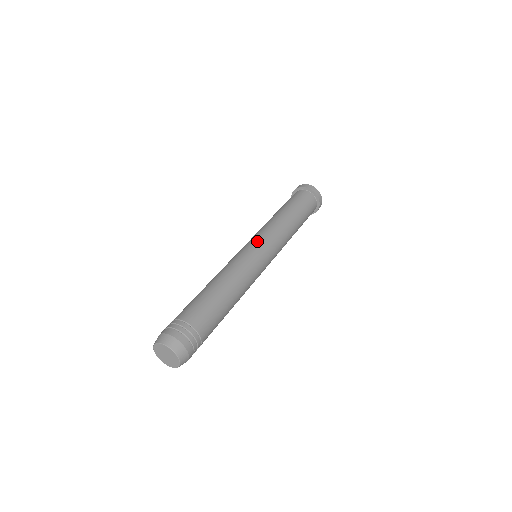
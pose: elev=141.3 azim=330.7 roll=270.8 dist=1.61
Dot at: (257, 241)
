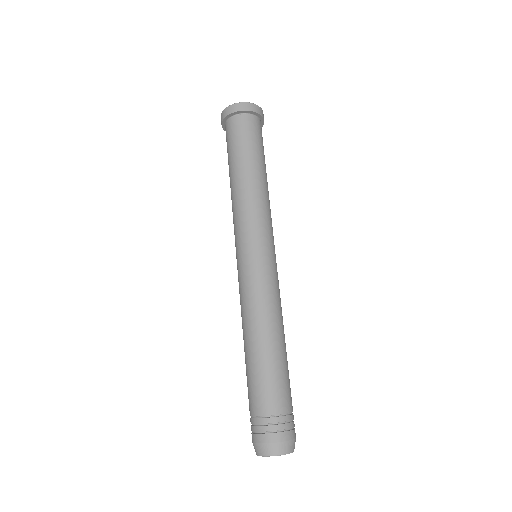
Dot at: (272, 246)
